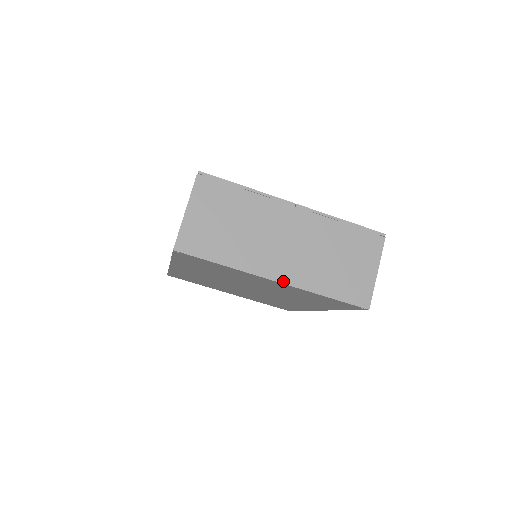
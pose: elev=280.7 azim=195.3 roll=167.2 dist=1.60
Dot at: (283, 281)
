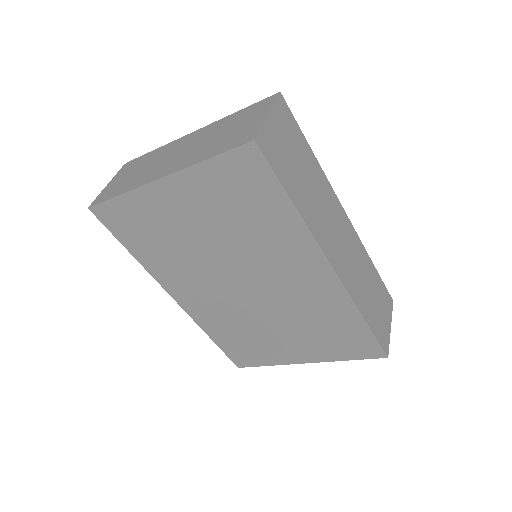
Dot at: (166, 175)
